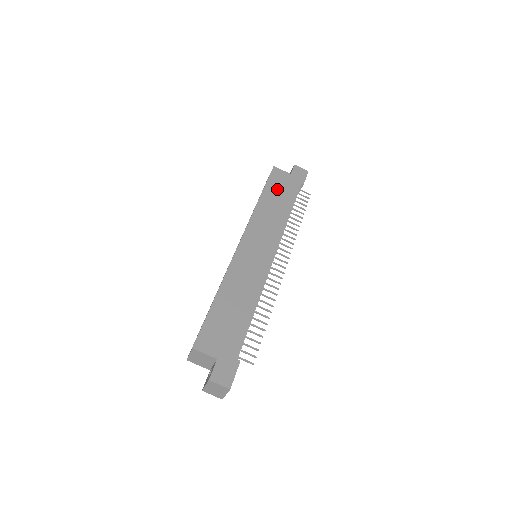
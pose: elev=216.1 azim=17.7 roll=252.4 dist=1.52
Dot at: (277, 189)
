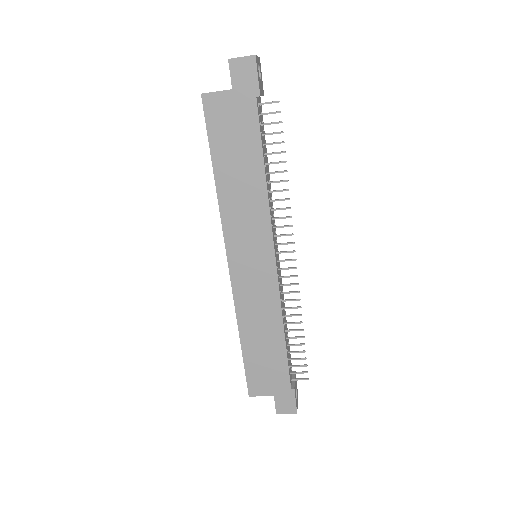
Dot at: (228, 142)
